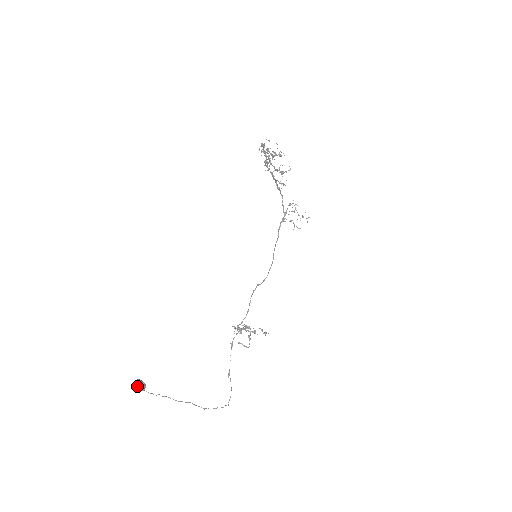
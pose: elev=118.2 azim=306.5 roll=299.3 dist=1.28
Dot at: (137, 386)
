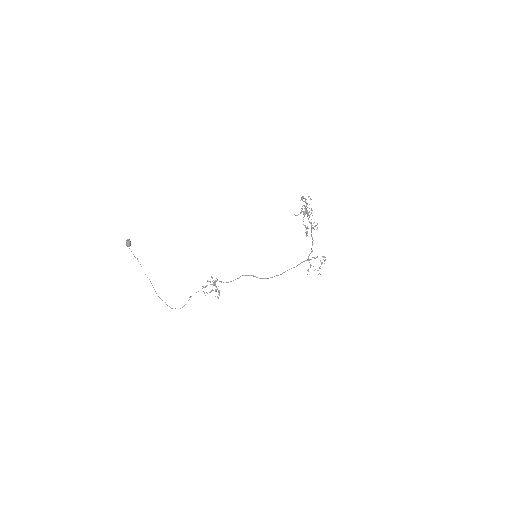
Dot at: (126, 241)
